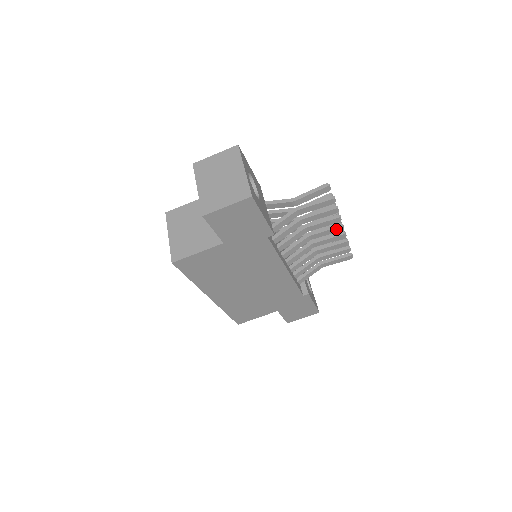
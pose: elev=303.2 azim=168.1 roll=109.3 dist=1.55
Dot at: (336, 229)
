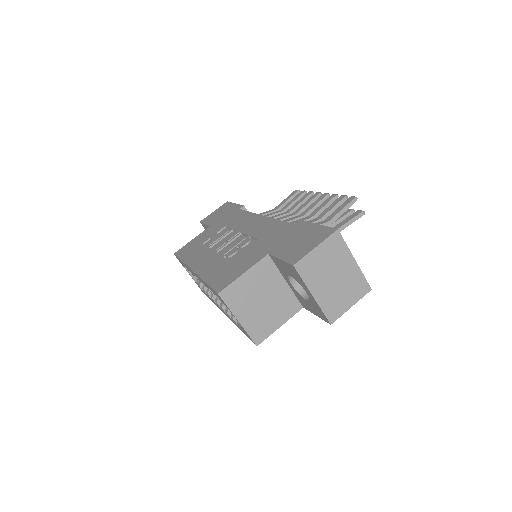
Dot at: occluded
